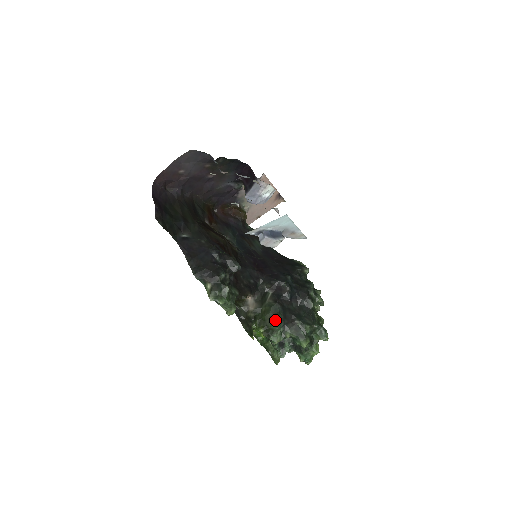
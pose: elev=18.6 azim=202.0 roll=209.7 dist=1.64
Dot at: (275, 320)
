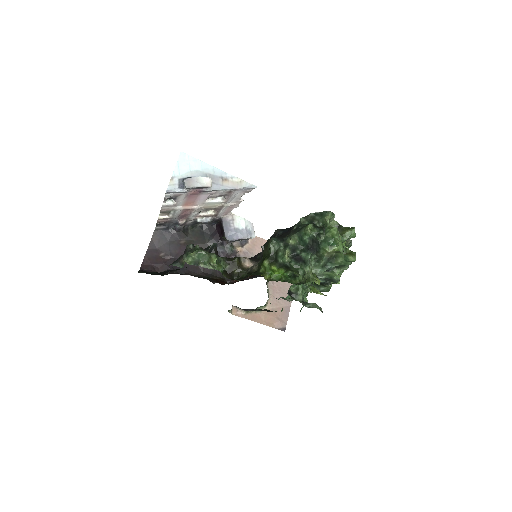
Dot at: (269, 243)
